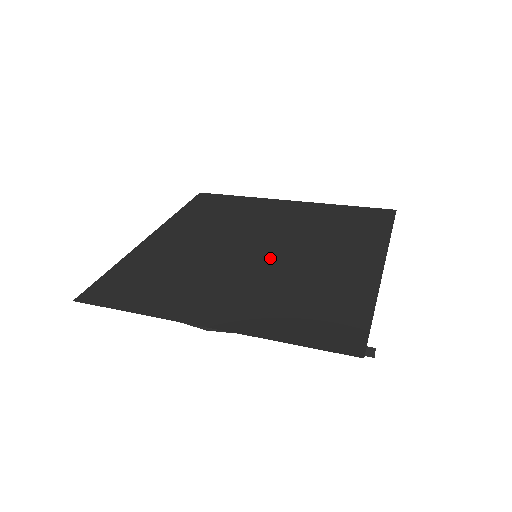
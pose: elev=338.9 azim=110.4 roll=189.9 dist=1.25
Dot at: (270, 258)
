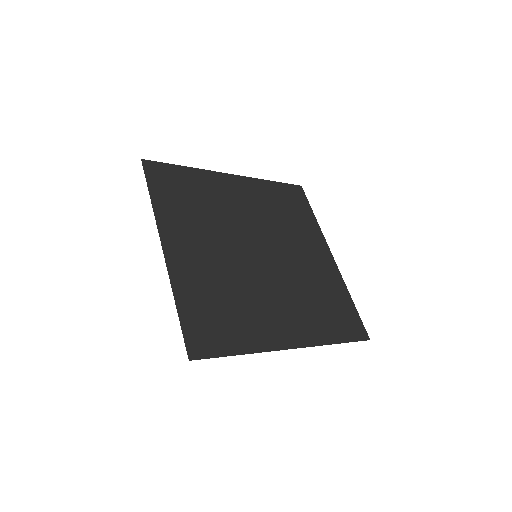
Dot at: (275, 262)
